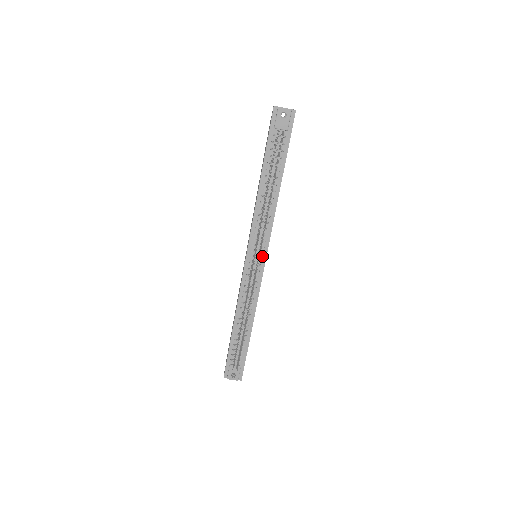
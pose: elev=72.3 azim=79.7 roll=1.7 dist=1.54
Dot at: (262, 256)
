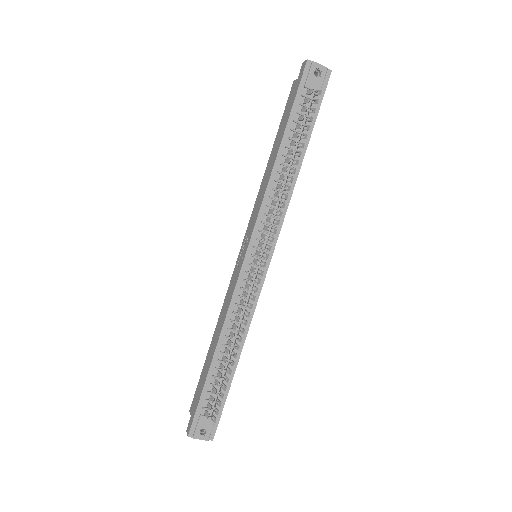
Dot at: occluded
